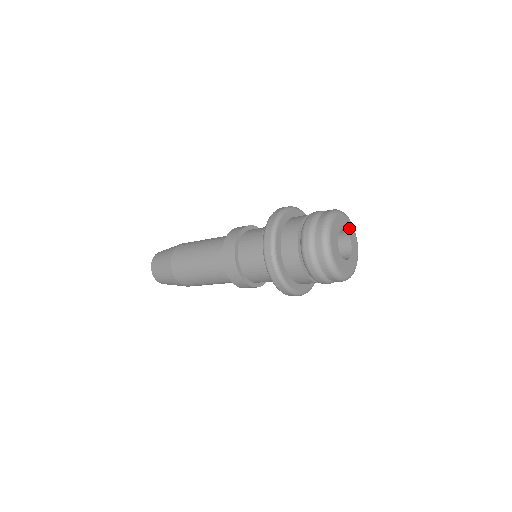
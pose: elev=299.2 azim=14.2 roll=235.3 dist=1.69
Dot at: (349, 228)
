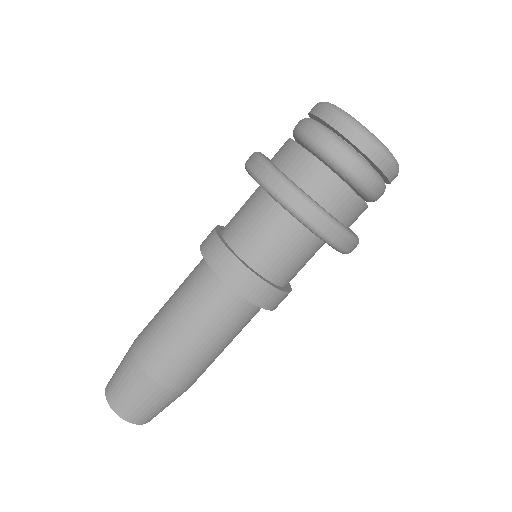
Dot at: occluded
